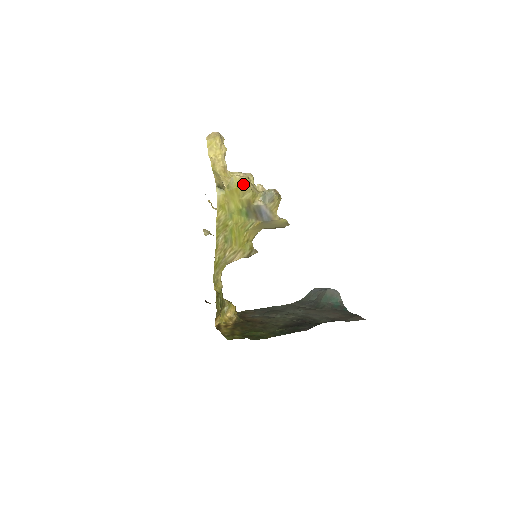
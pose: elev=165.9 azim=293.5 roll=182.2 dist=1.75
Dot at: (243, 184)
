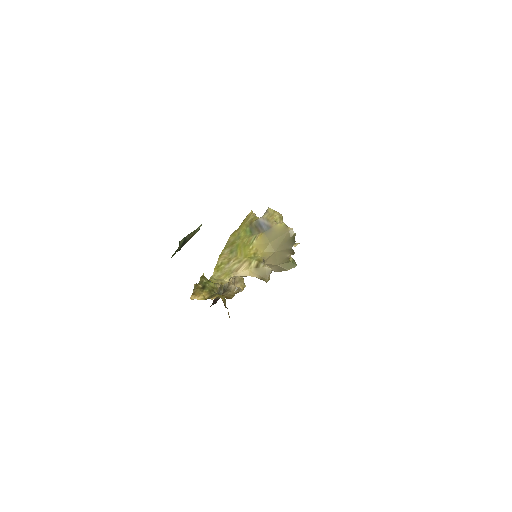
Dot at: (249, 216)
